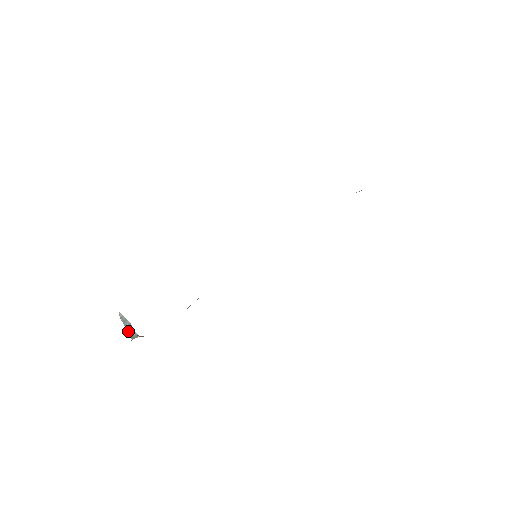
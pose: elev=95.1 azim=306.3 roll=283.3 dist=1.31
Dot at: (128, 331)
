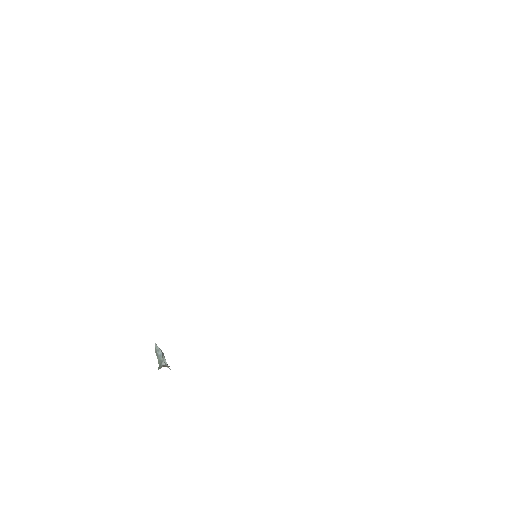
Dot at: (158, 362)
